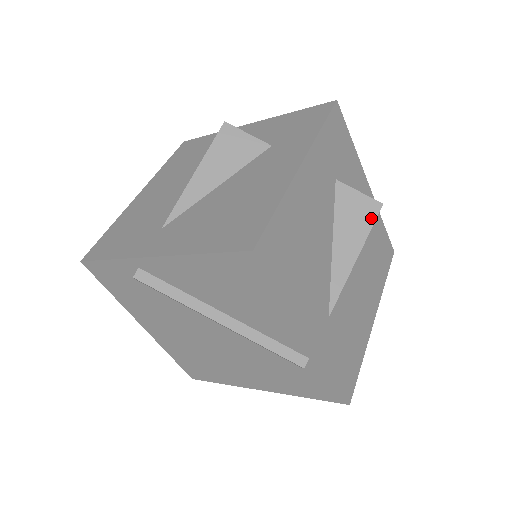
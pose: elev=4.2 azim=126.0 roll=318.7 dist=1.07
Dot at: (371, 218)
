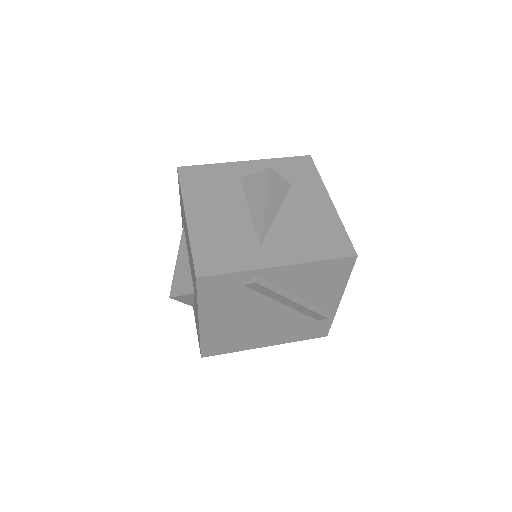
Dot at: occluded
